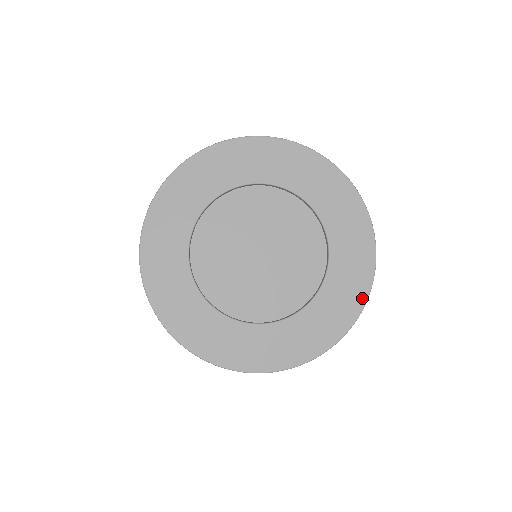
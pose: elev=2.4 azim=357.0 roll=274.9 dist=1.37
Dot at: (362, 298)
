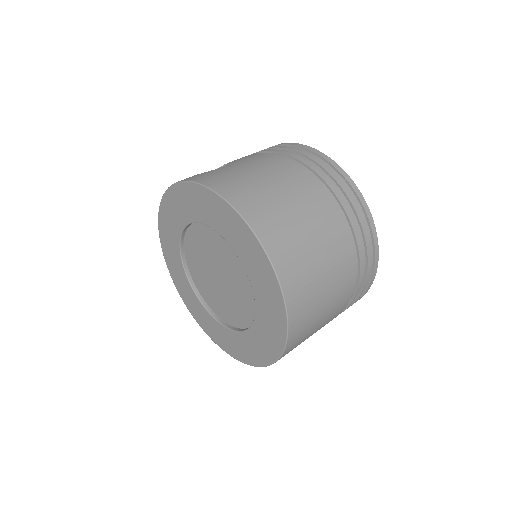
Dot at: (282, 308)
